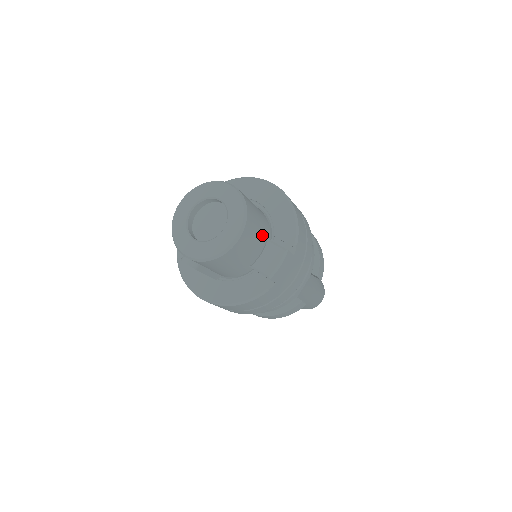
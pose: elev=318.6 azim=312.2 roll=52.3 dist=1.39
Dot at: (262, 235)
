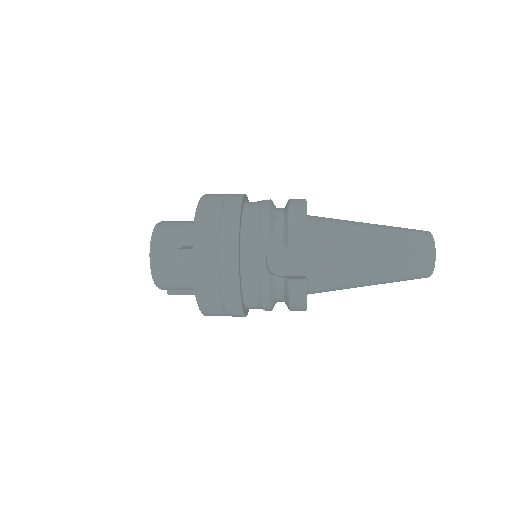
Dot at: (185, 245)
